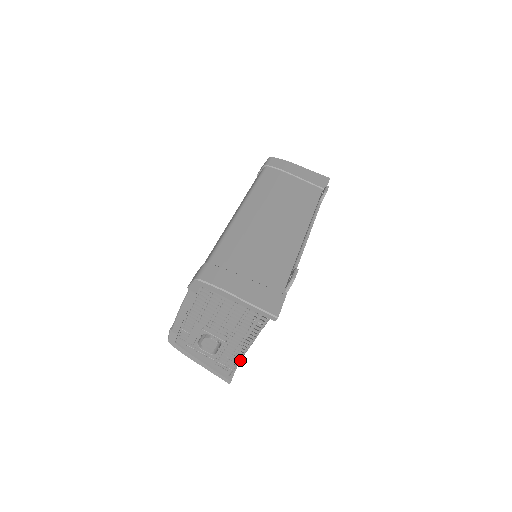
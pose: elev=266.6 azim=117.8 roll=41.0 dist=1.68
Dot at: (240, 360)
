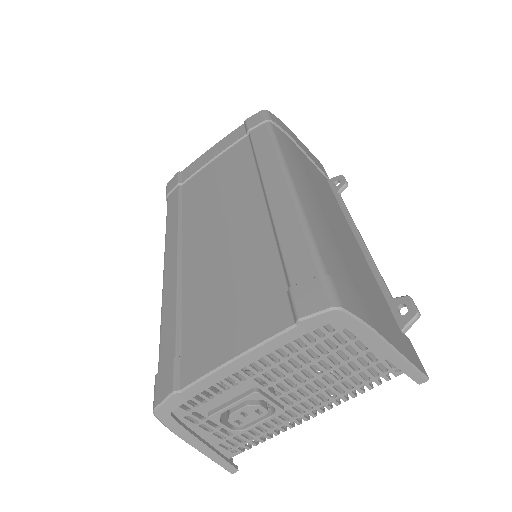
Dot at: occluded
